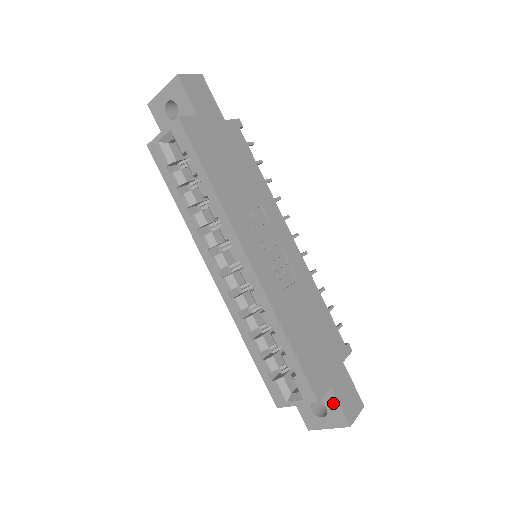
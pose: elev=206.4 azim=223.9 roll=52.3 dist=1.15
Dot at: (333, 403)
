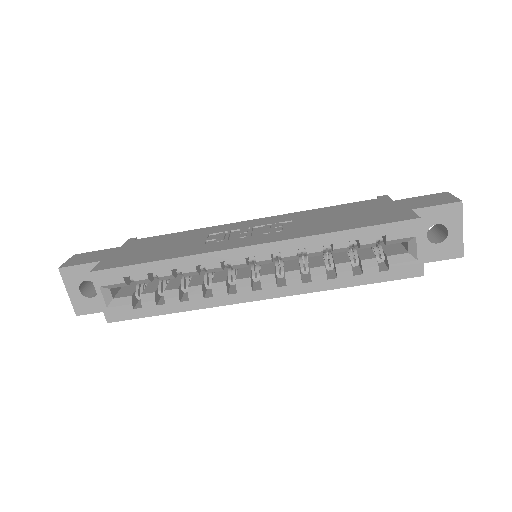
Dot at: (431, 213)
